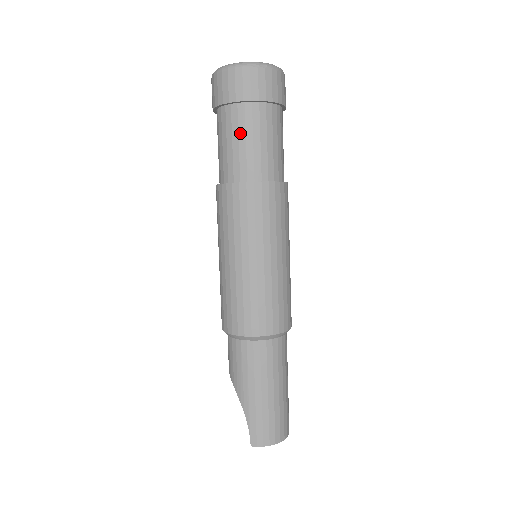
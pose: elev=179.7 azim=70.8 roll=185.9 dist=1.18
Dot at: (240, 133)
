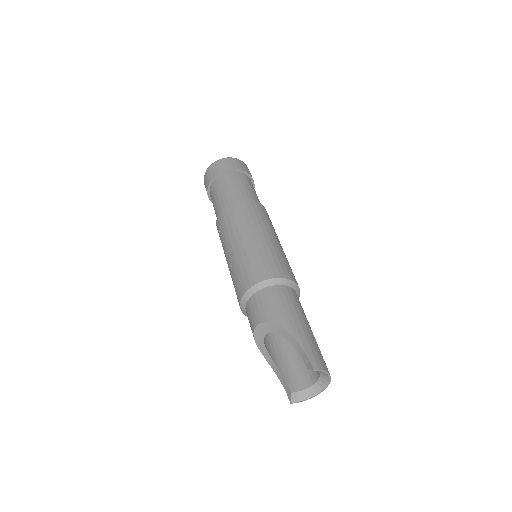
Dot at: (242, 182)
